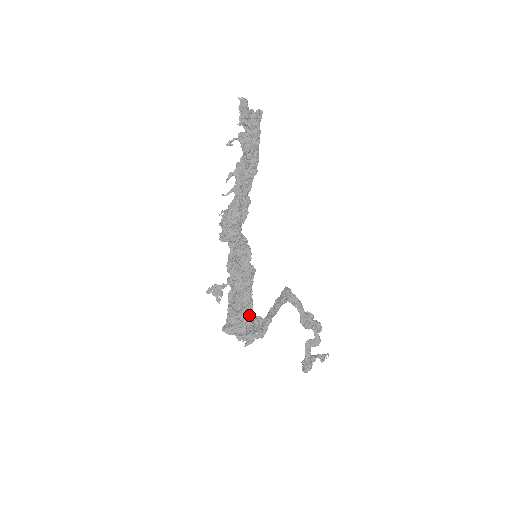
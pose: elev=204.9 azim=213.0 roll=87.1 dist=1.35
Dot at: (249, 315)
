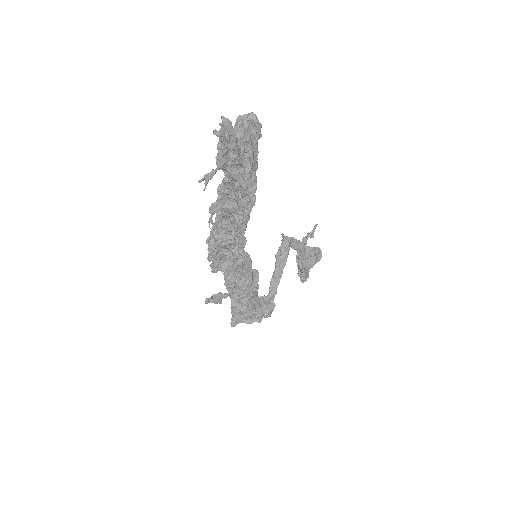
Dot at: (255, 303)
